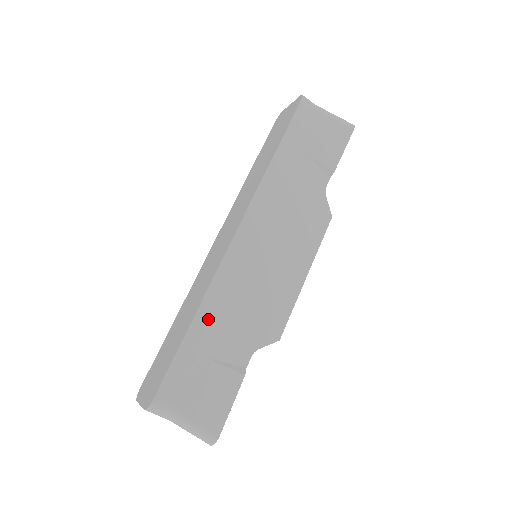
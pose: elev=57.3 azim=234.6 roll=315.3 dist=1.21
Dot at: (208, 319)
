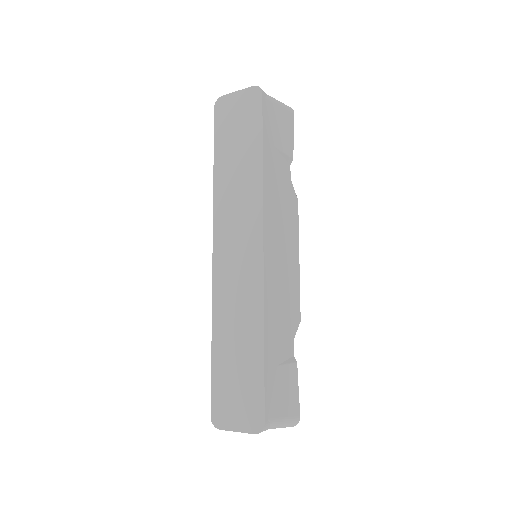
Dot at: (270, 334)
